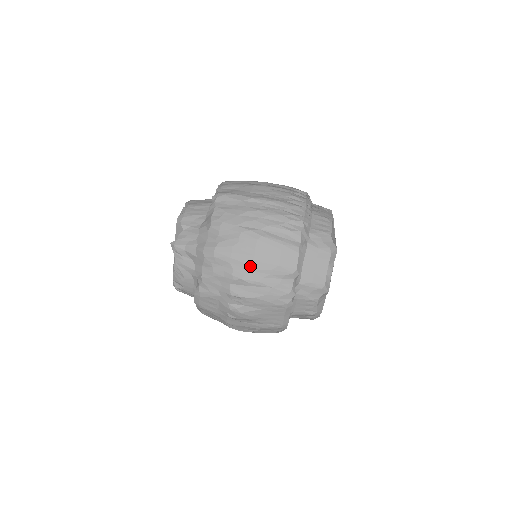
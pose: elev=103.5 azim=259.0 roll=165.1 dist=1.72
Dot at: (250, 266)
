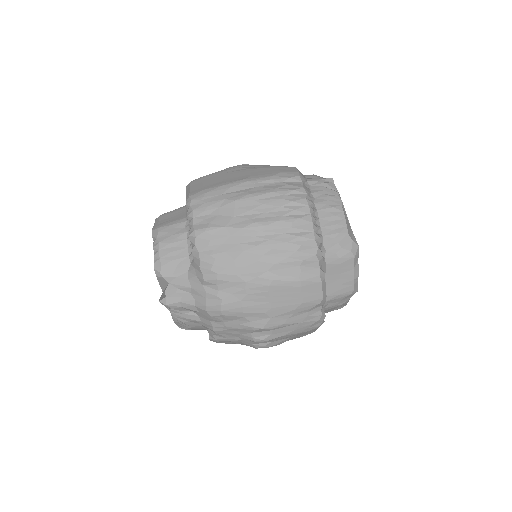
Dot at: (269, 314)
